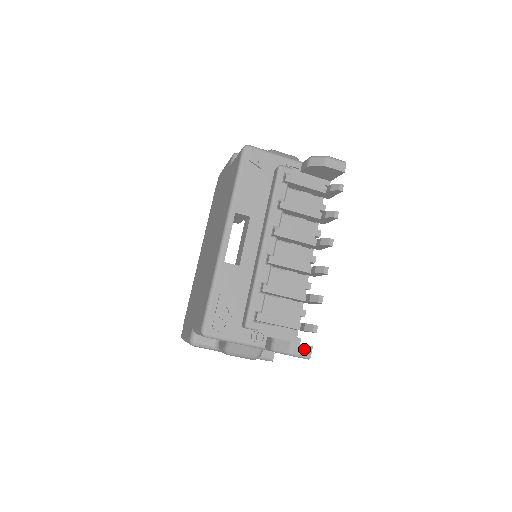
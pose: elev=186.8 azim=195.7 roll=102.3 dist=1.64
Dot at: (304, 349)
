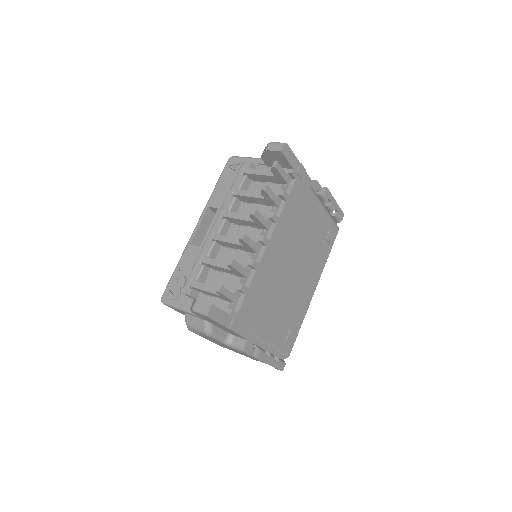
Dot at: (204, 305)
